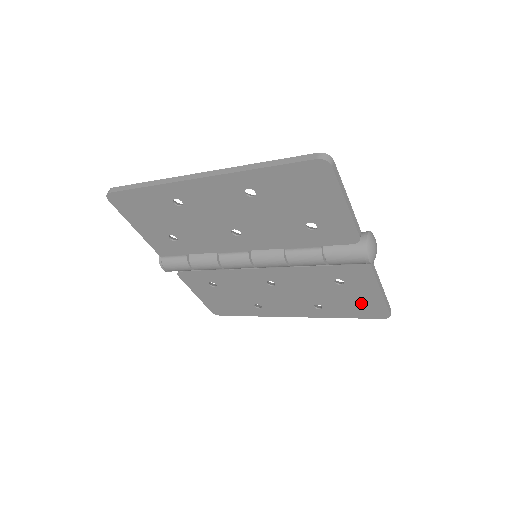
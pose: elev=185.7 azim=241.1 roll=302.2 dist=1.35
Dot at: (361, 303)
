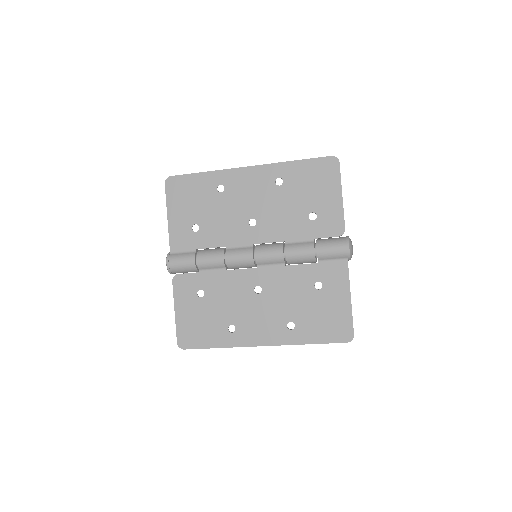
Dot at: (331, 317)
